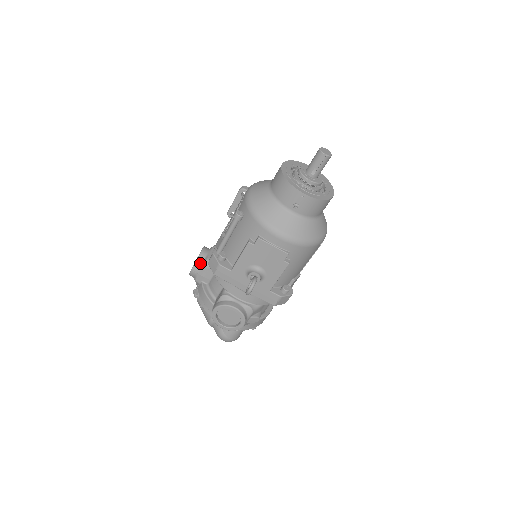
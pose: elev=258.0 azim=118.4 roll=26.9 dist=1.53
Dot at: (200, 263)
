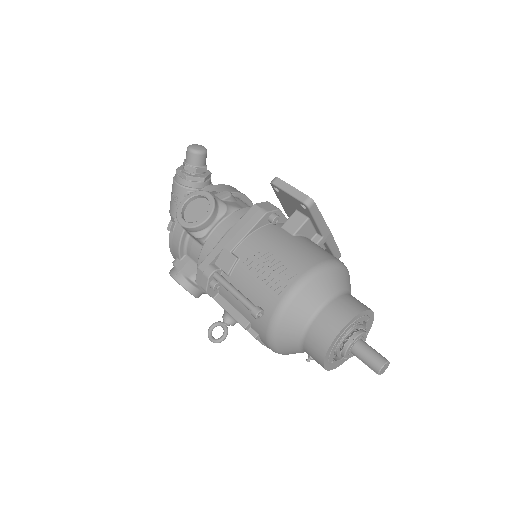
Dot at: (194, 231)
